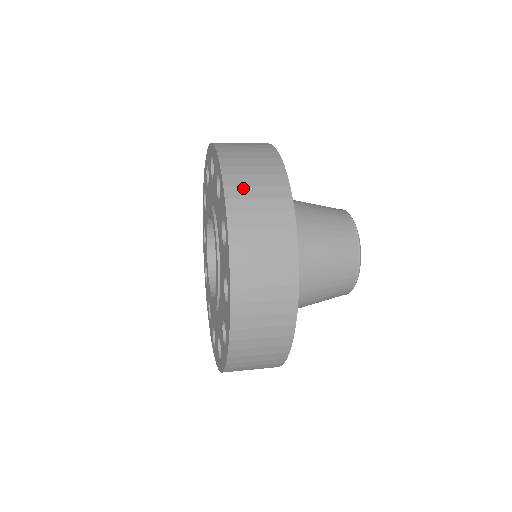
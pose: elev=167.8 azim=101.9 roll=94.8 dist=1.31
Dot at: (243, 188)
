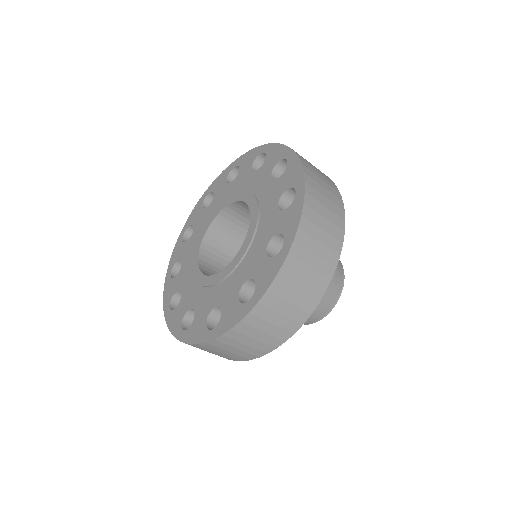
Dot at: occluded
